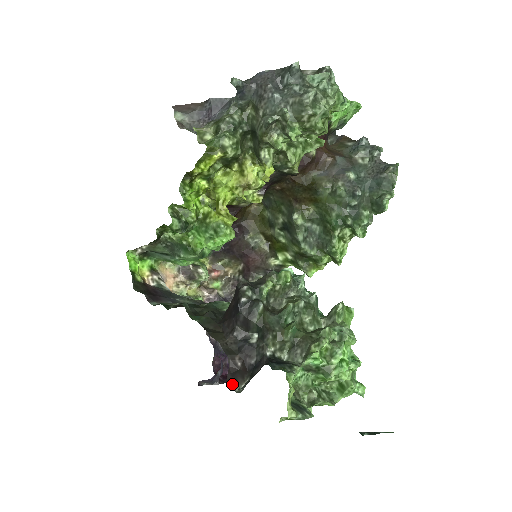
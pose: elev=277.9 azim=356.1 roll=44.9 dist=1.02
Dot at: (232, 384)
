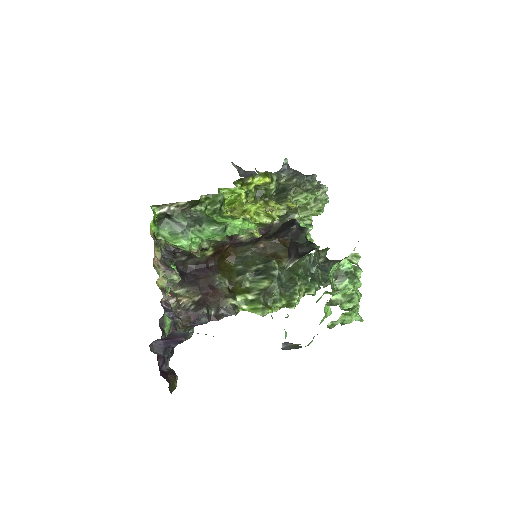
Dot at: (289, 254)
